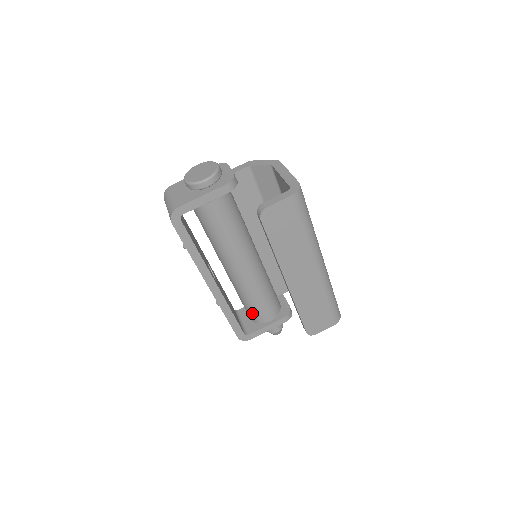
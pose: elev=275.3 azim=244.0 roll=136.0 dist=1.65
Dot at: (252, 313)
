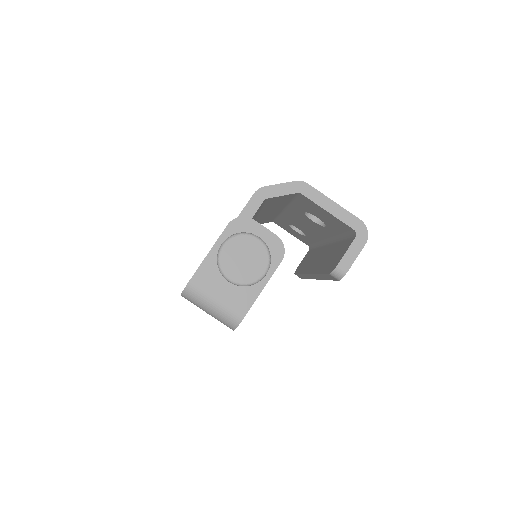
Dot at: occluded
